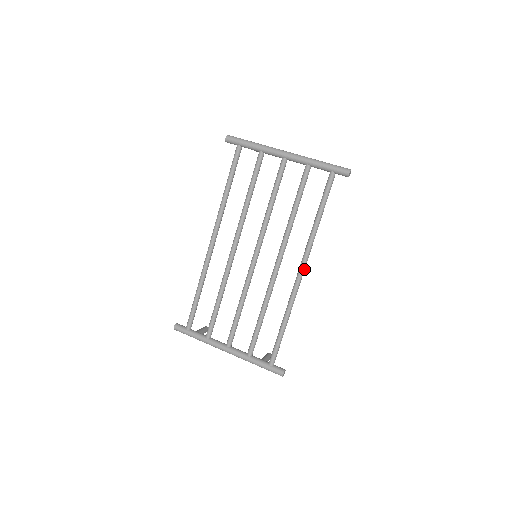
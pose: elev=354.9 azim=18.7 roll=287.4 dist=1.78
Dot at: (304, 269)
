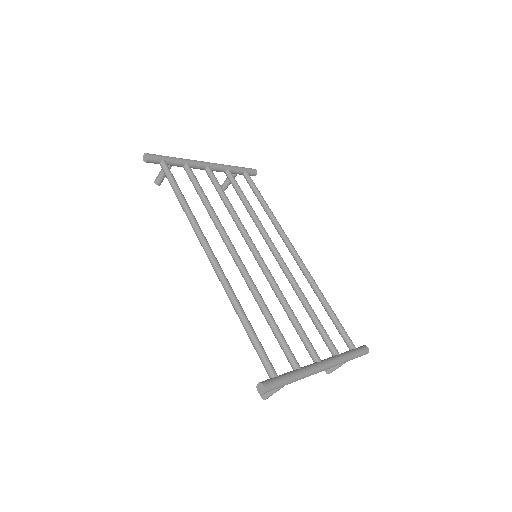
Dot at: (294, 249)
